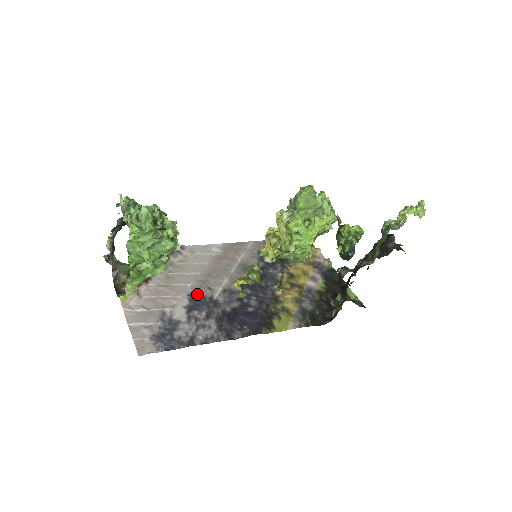
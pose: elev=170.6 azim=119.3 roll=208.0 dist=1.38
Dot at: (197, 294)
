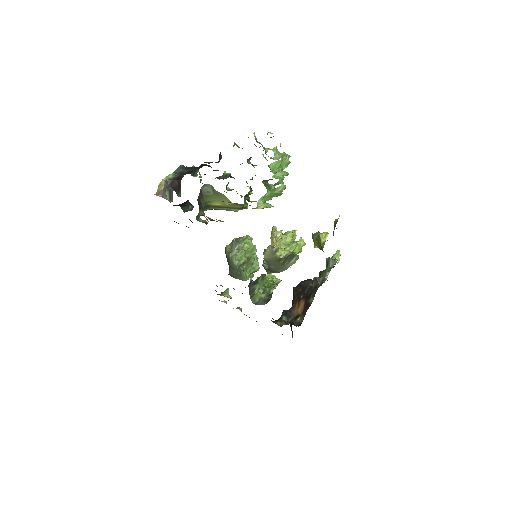
Dot at: occluded
